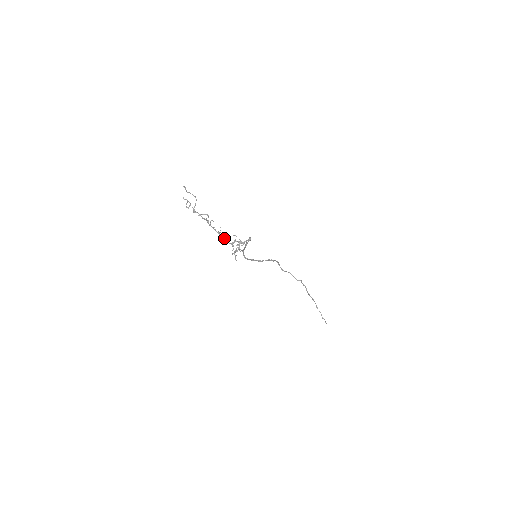
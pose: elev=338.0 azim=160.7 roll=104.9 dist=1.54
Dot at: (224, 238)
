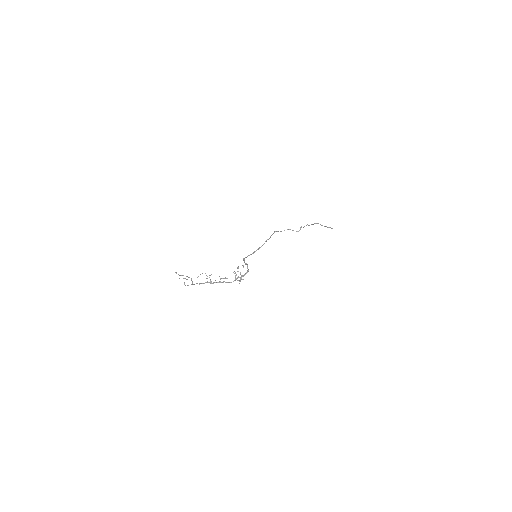
Dot at: (226, 282)
